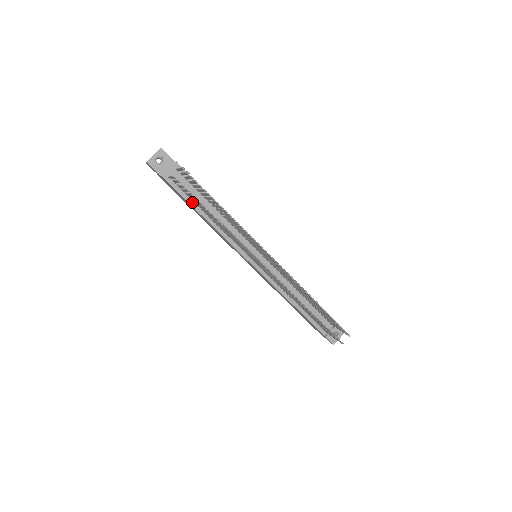
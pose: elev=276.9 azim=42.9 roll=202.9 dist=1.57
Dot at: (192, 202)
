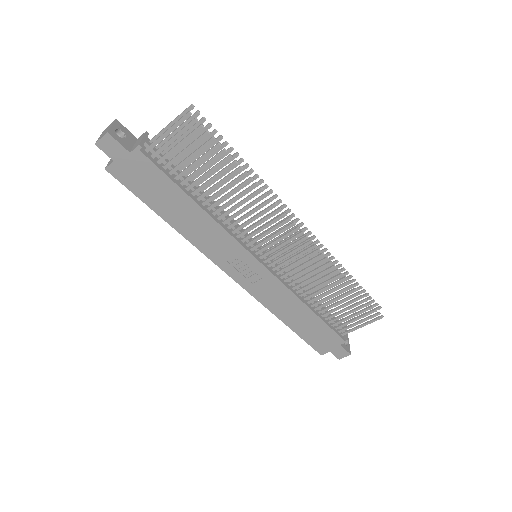
Dot at: (179, 184)
